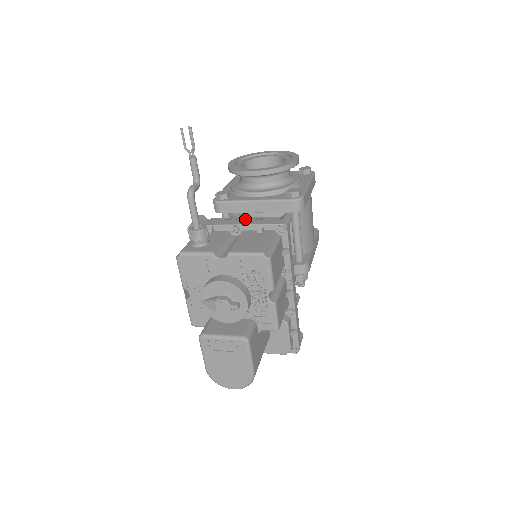
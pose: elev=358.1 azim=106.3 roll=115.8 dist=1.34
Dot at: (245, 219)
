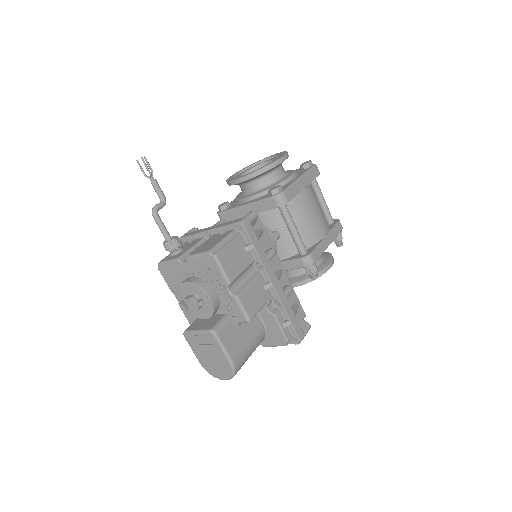
Dot at: occluded
